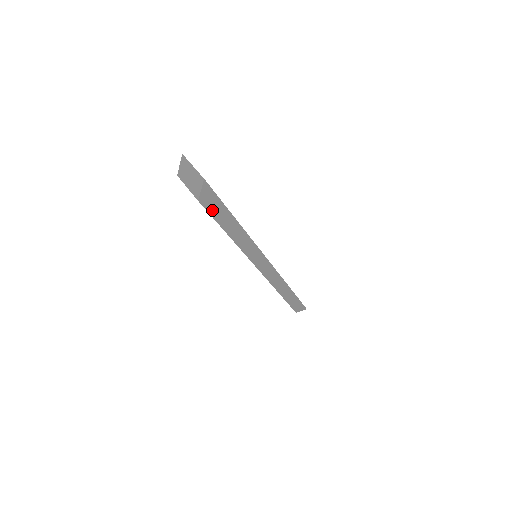
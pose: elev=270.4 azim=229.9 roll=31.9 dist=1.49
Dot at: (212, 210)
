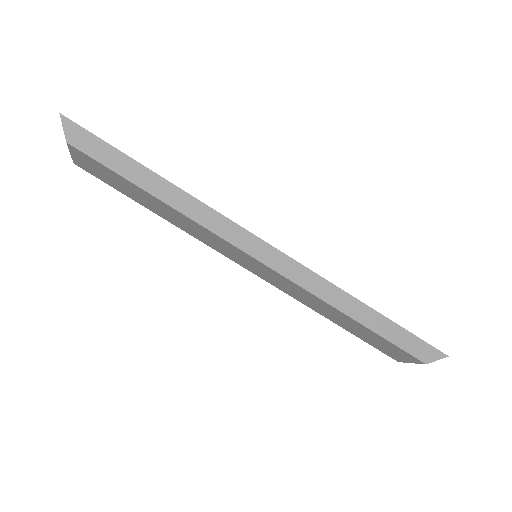
Dot at: (97, 155)
